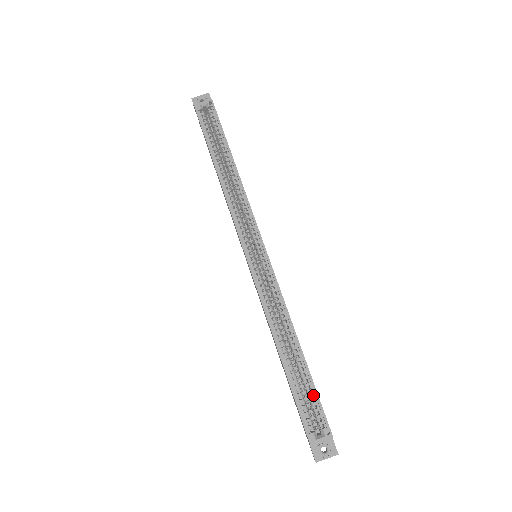
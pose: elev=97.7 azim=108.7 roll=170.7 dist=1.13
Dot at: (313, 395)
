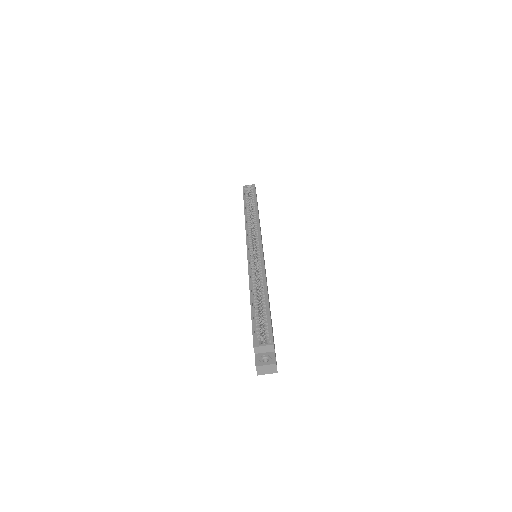
Dot at: (267, 321)
